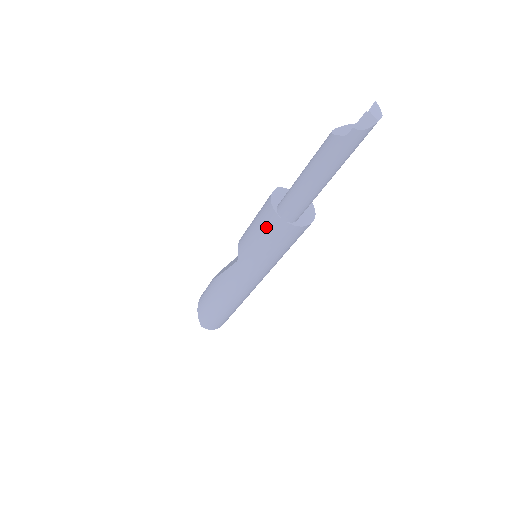
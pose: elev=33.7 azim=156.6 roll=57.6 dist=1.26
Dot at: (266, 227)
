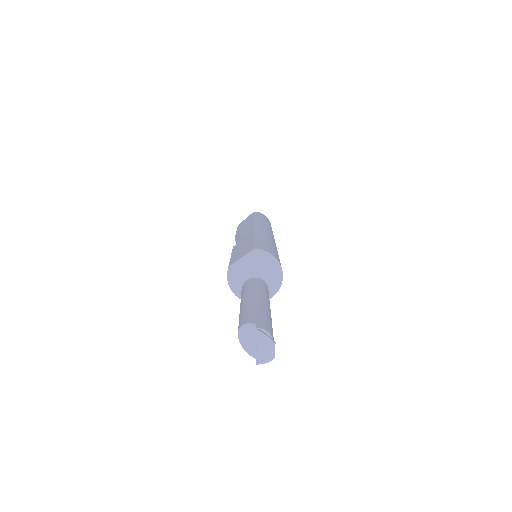
Dot at: occluded
